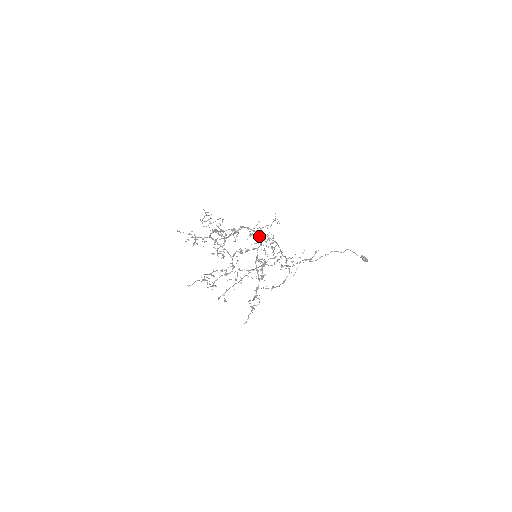
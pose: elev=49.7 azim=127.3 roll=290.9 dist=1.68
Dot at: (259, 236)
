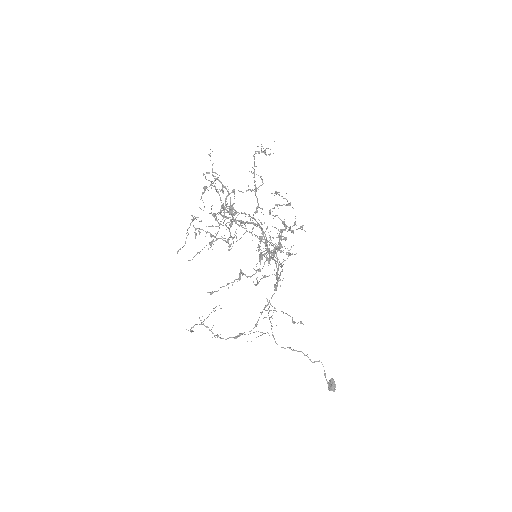
Dot at: (263, 251)
